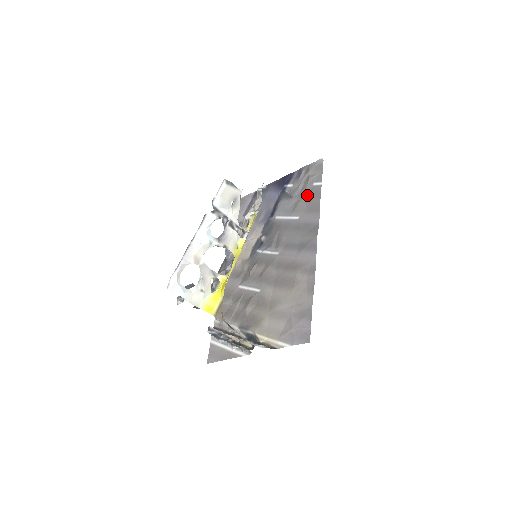
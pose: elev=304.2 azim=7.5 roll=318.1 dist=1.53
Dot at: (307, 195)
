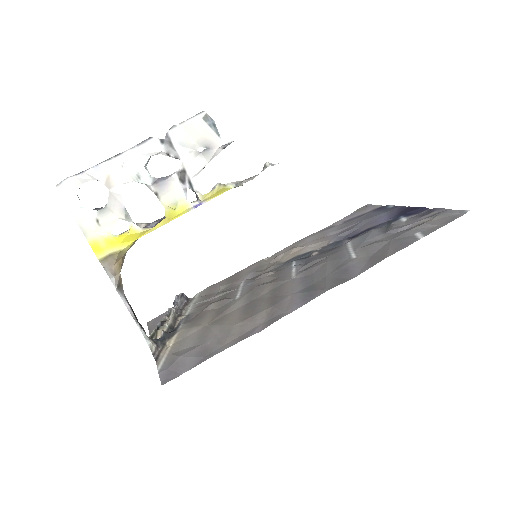
Dot at: (394, 240)
